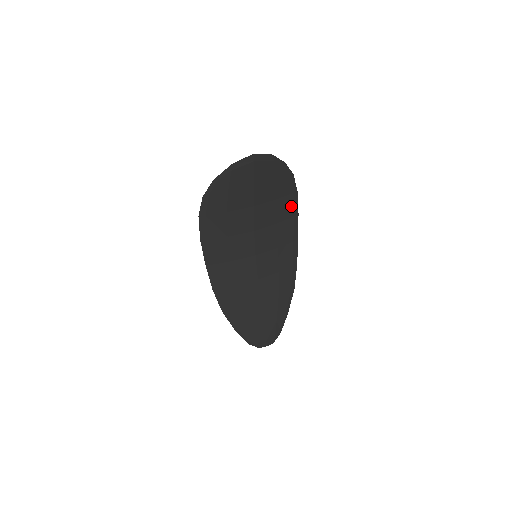
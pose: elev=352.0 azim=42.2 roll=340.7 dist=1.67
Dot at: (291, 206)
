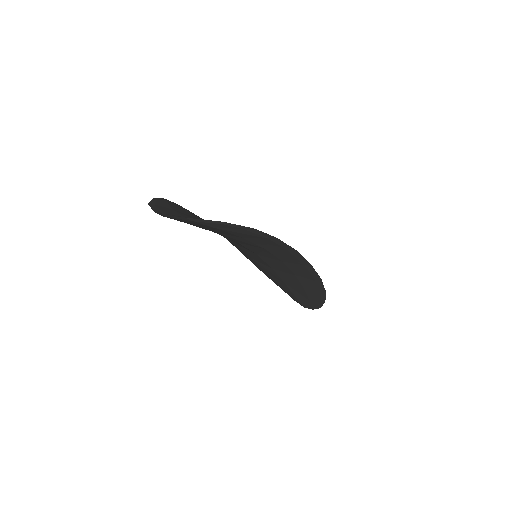
Dot at: (276, 244)
